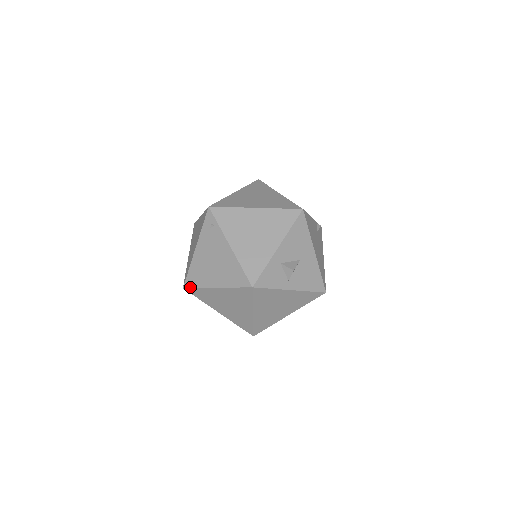
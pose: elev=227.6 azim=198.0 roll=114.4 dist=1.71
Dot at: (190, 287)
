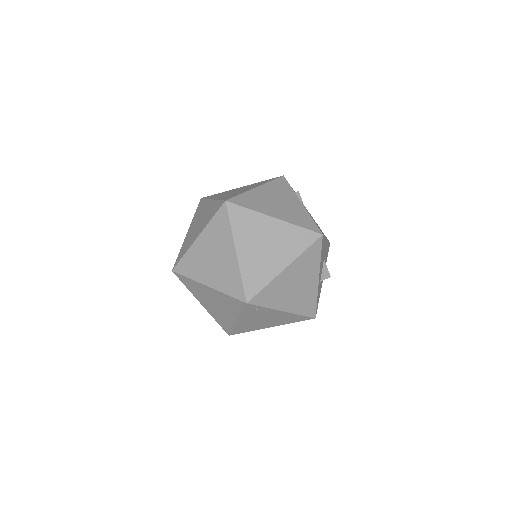
Dot at: occluded
